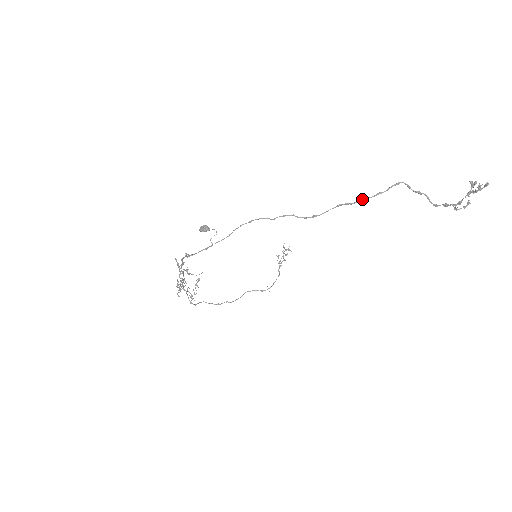
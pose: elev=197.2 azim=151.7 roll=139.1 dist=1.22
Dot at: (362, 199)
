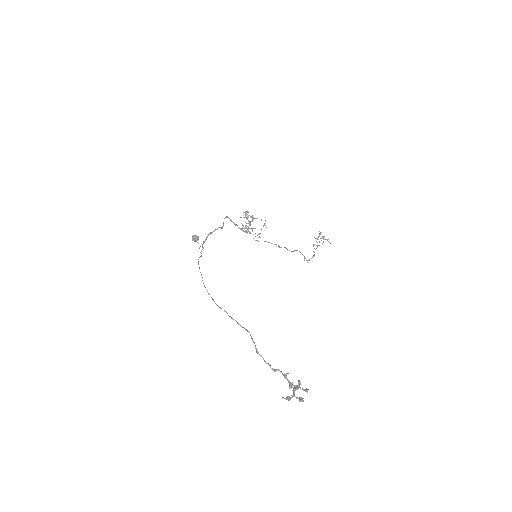
Dot at: (231, 317)
